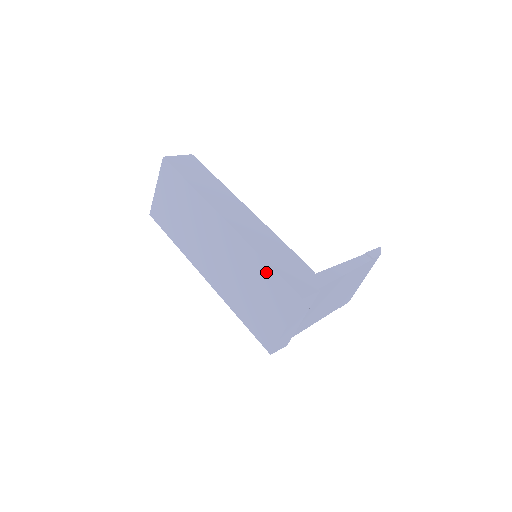
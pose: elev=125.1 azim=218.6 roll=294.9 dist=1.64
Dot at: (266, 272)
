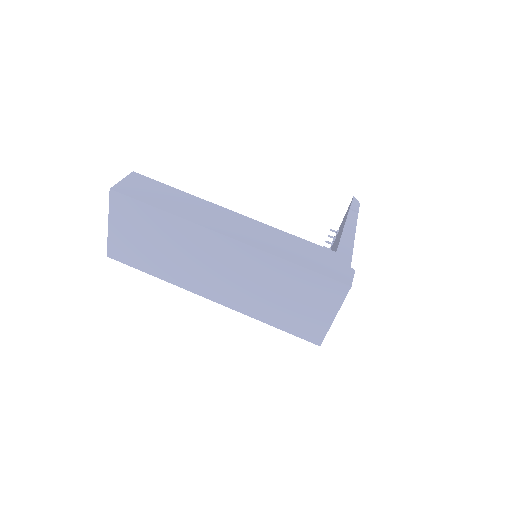
Dot at: (298, 274)
